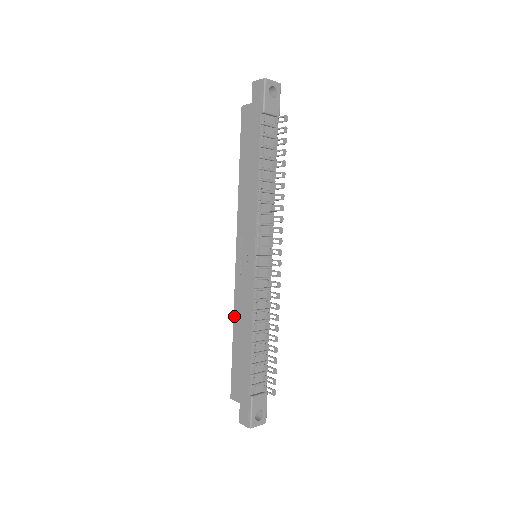
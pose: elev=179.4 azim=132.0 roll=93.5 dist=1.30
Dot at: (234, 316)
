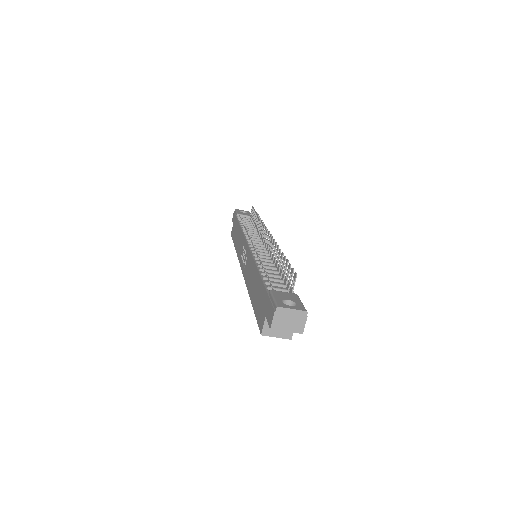
Dot at: (248, 290)
